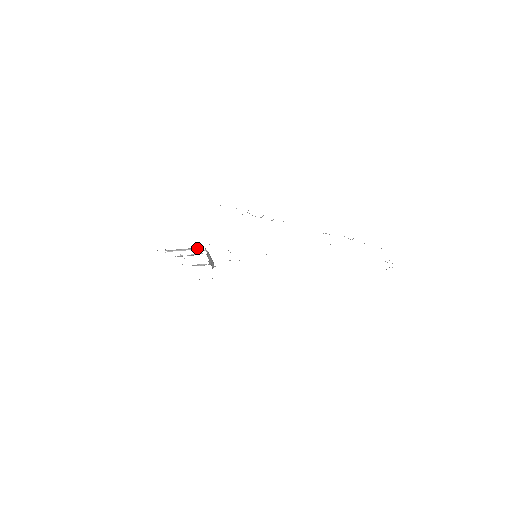
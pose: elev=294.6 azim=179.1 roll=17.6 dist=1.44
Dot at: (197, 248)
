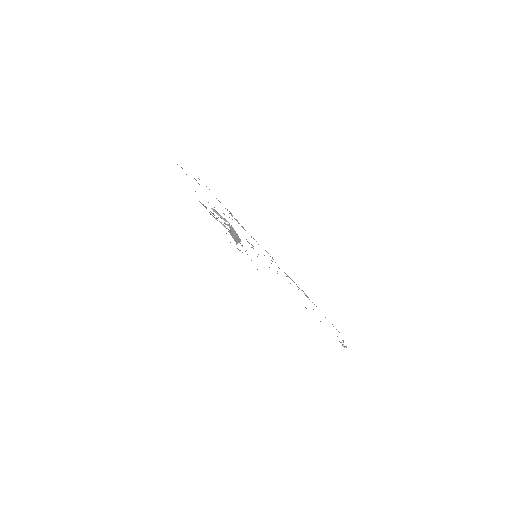
Dot at: (227, 221)
